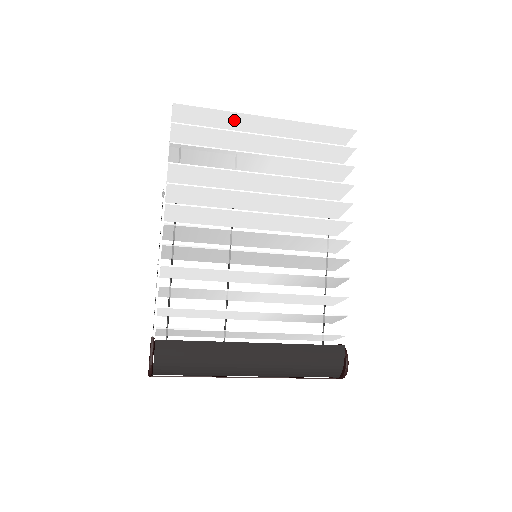
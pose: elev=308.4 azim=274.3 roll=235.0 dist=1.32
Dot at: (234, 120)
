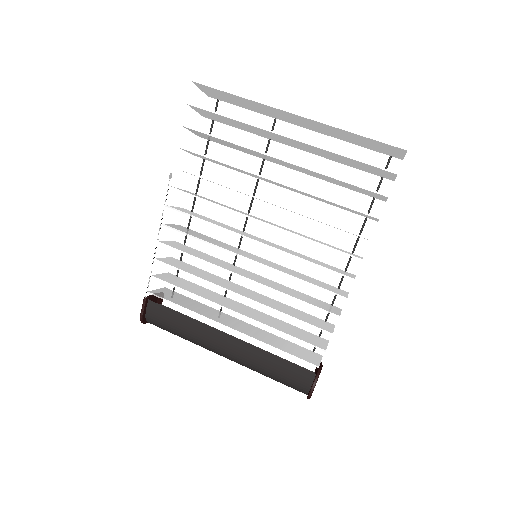
Dot at: (260, 106)
